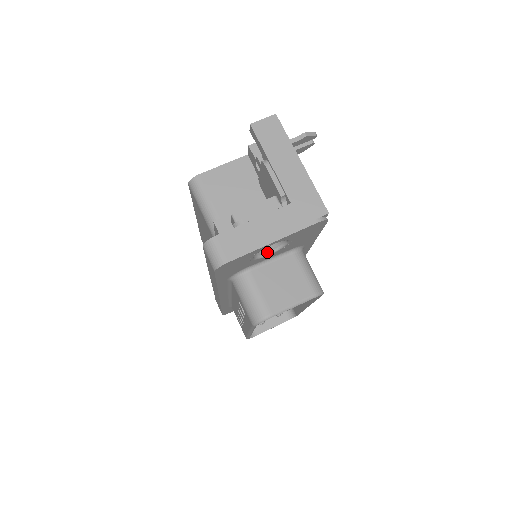
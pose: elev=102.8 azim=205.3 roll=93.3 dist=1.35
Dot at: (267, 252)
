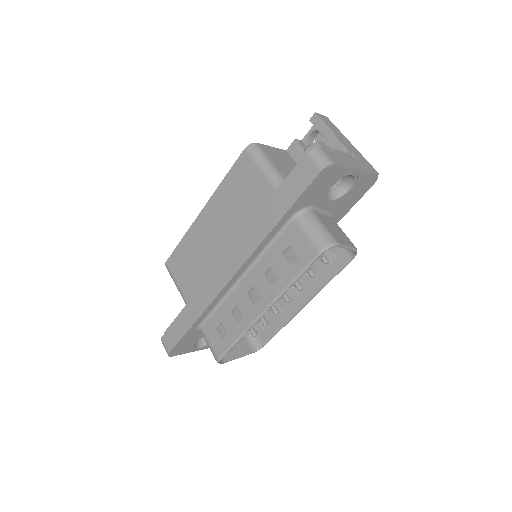
Dot at: (329, 197)
